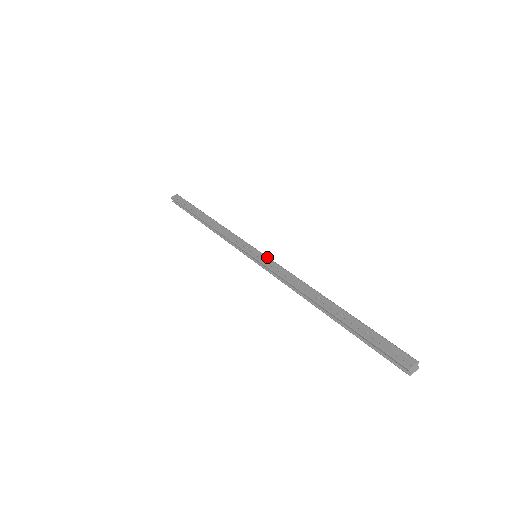
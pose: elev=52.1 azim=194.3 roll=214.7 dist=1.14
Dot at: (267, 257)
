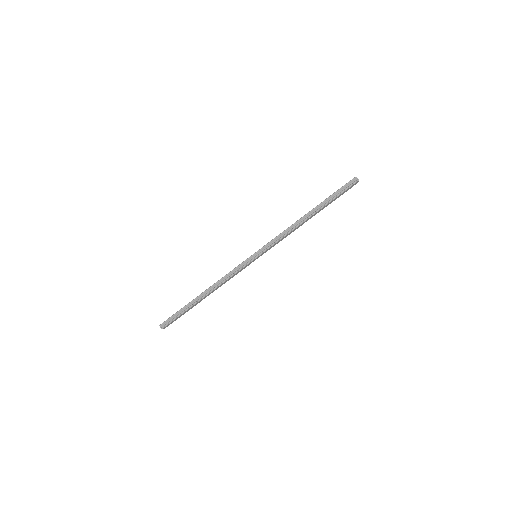
Dot at: occluded
